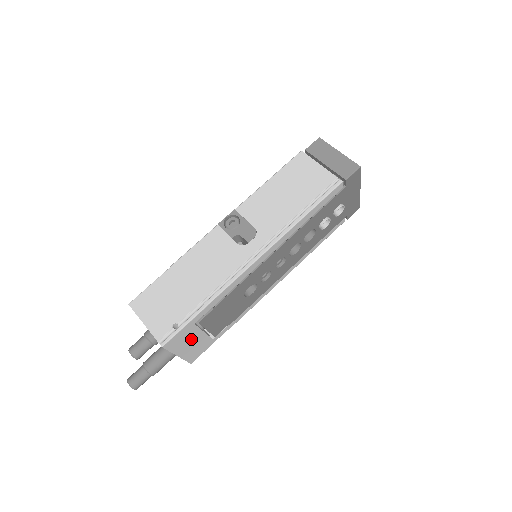
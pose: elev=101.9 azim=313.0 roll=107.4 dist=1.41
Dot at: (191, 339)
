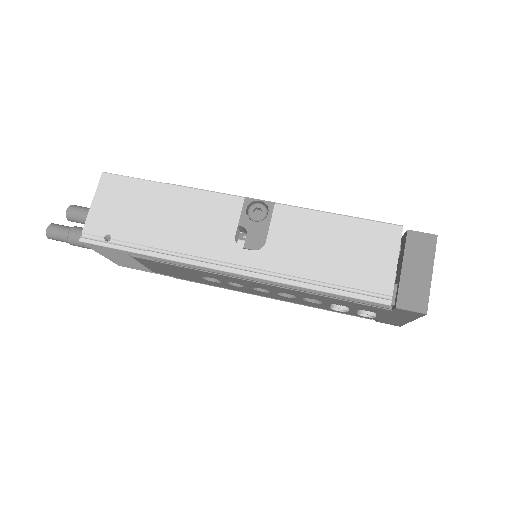
Dot at: (121, 257)
